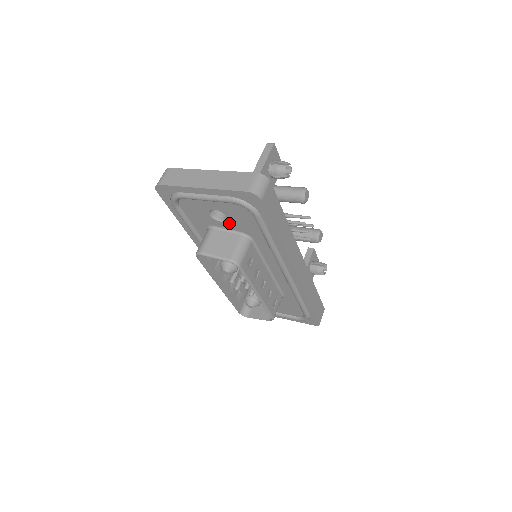
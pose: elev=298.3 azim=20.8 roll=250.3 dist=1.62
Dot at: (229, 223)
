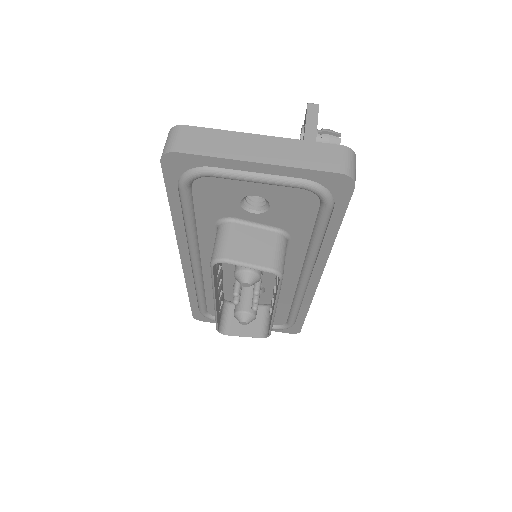
Dot at: (266, 215)
